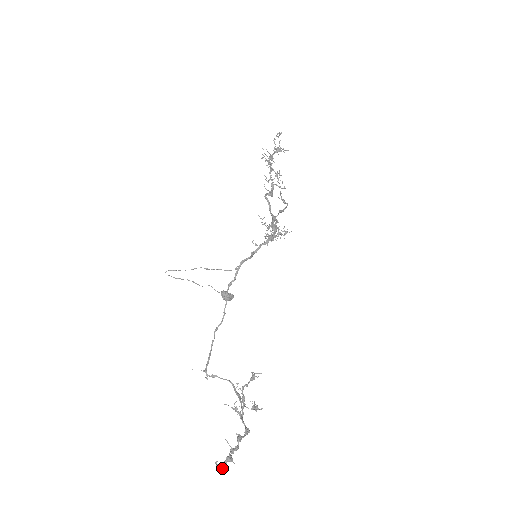
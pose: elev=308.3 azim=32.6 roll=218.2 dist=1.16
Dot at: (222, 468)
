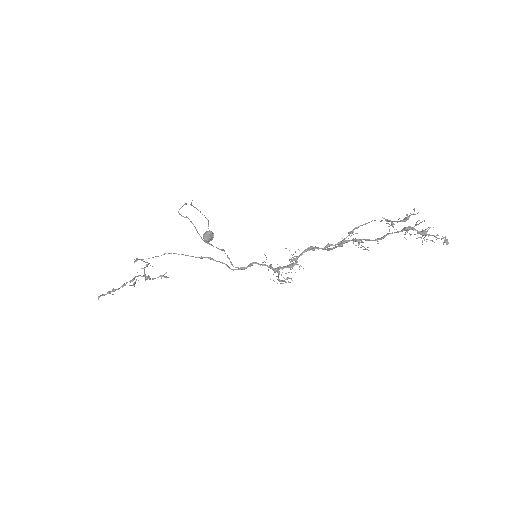
Dot at: occluded
